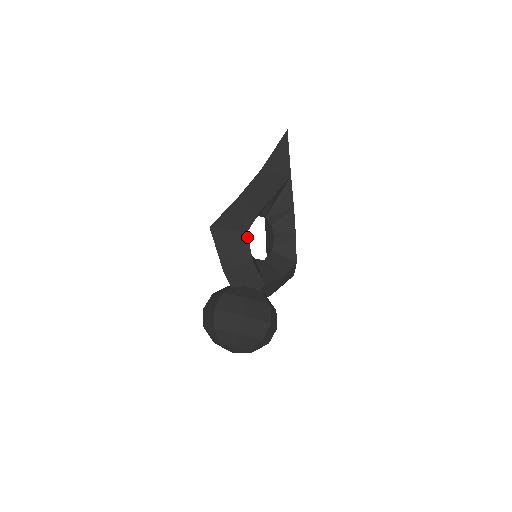
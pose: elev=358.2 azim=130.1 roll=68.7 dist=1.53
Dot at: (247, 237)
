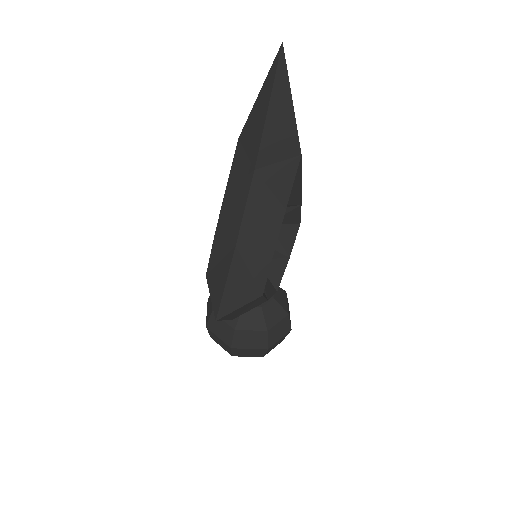
Dot at: (263, 297)
